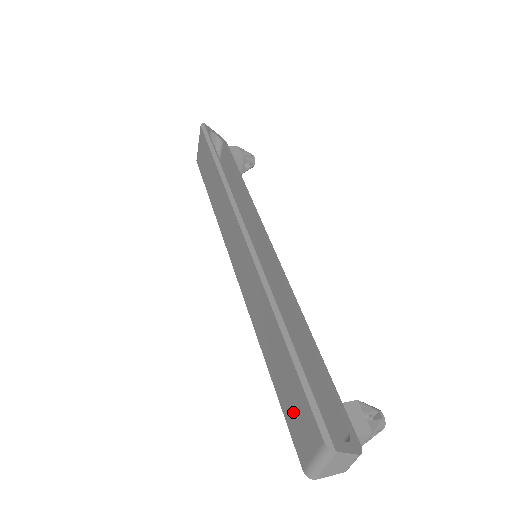
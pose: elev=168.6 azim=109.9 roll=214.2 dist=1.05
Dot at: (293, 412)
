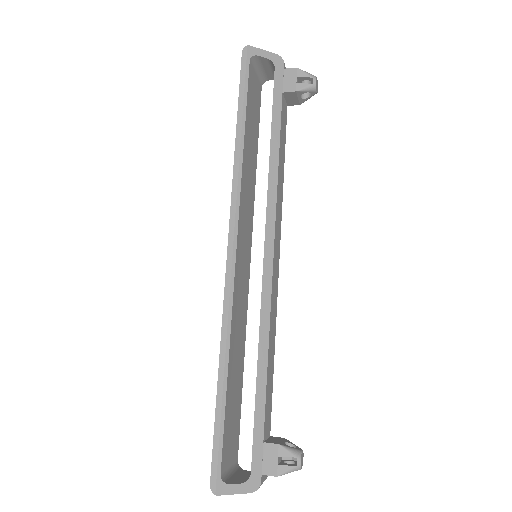
Dot at: occluded
